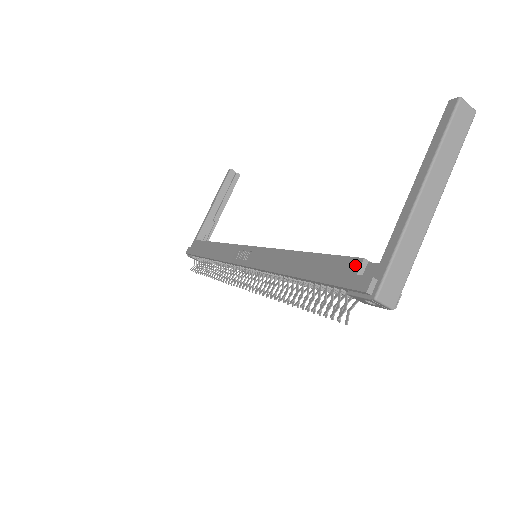
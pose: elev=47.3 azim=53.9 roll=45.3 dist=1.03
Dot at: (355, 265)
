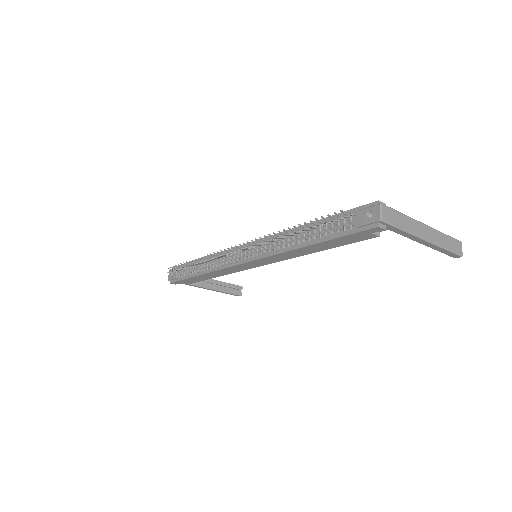
Dot at: occluded
